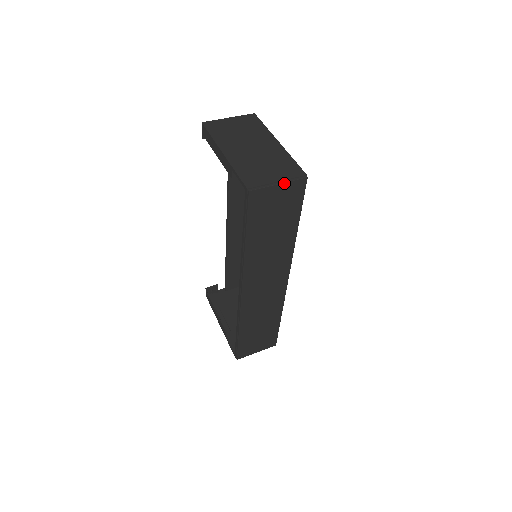
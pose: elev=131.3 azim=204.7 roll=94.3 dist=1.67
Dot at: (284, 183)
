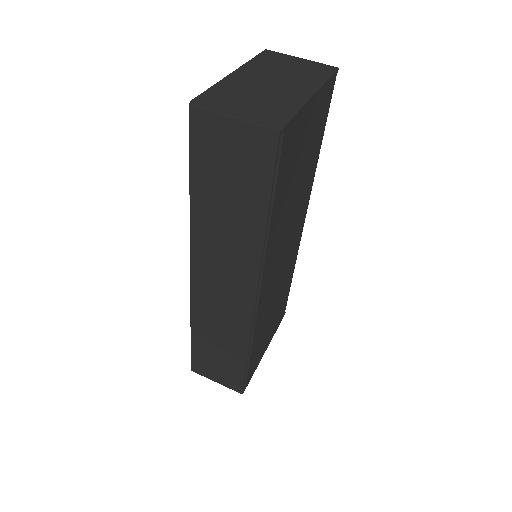
Dot at: (241, 120)
